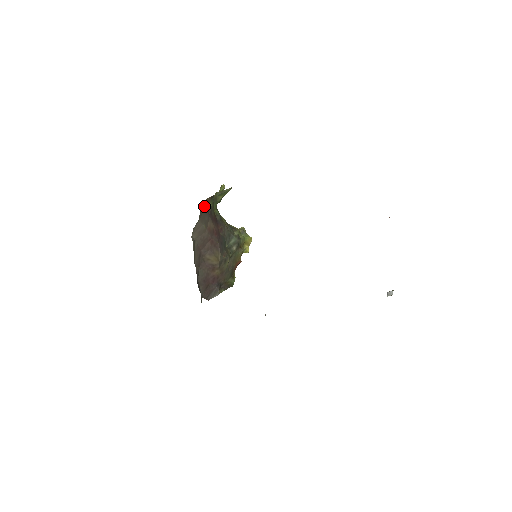
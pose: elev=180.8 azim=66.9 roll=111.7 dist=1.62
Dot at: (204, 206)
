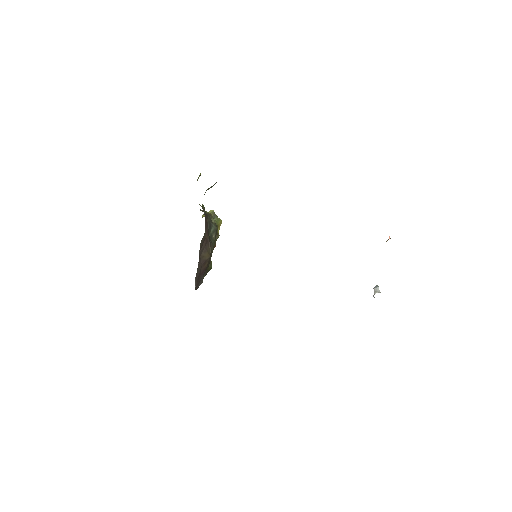
Dot at: occluded
